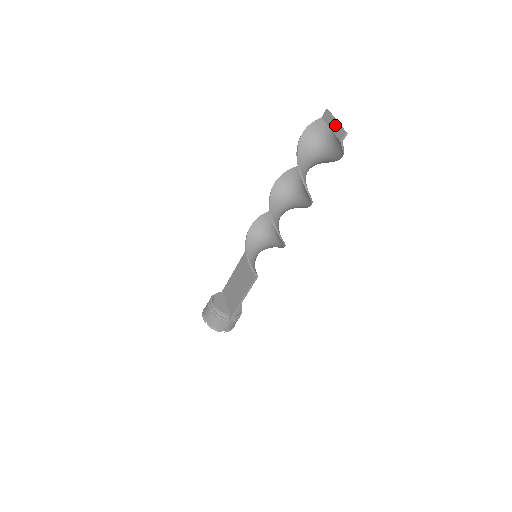
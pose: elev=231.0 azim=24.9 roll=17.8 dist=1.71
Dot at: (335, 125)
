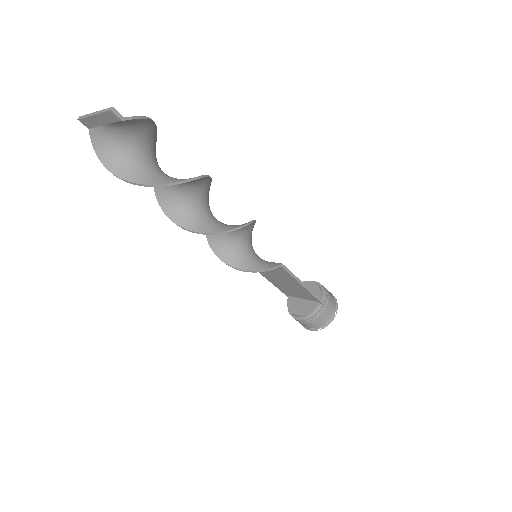
Dot at: (99, 118)
